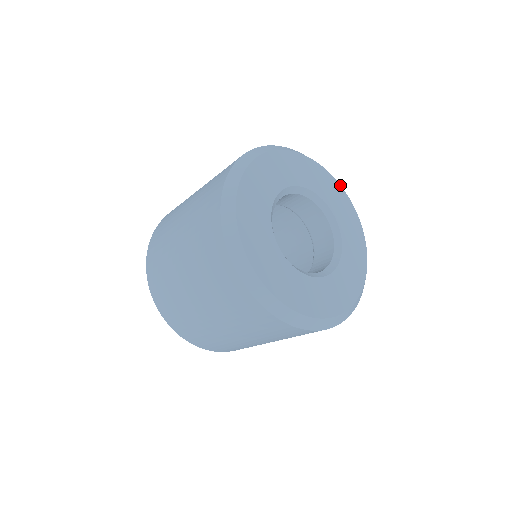
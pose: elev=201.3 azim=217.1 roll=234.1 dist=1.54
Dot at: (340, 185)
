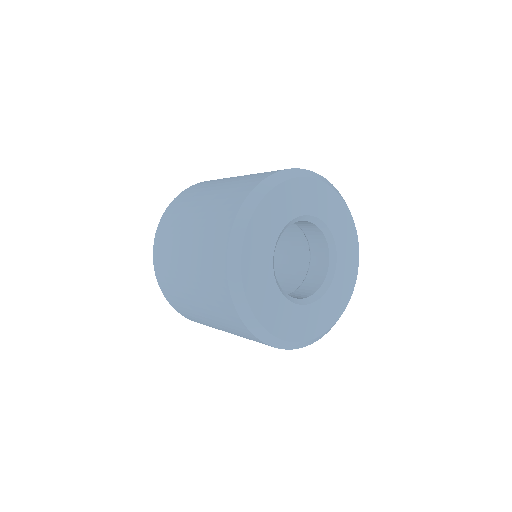
Dot at: occluded
